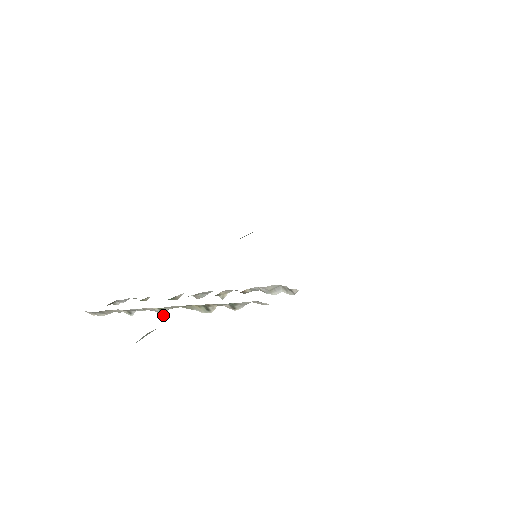
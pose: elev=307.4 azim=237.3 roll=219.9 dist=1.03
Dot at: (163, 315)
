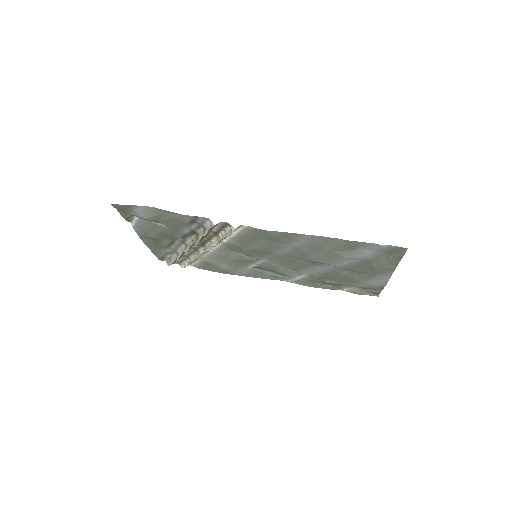
Dot at: (185, 253)
